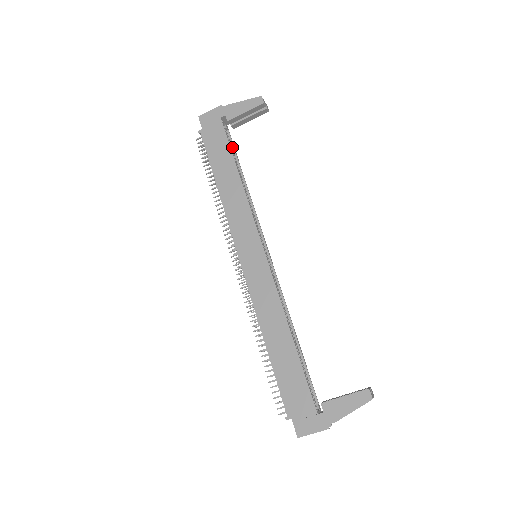
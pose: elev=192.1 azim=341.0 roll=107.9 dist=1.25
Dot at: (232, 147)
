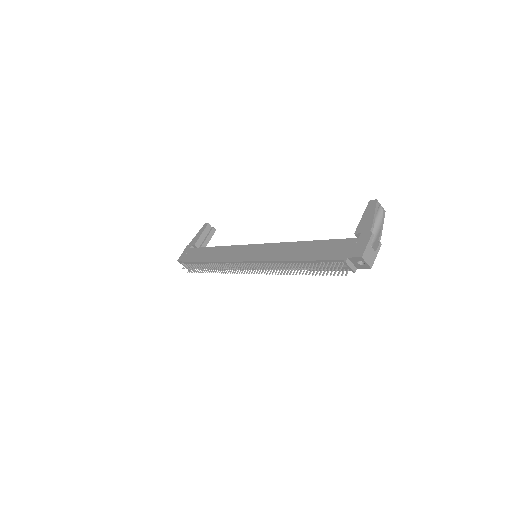
Dot at: occluded
